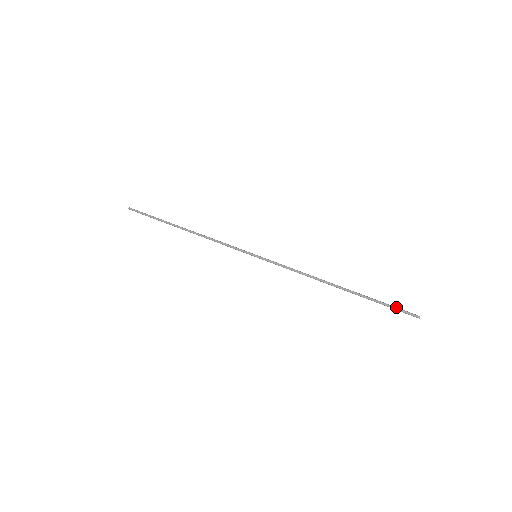
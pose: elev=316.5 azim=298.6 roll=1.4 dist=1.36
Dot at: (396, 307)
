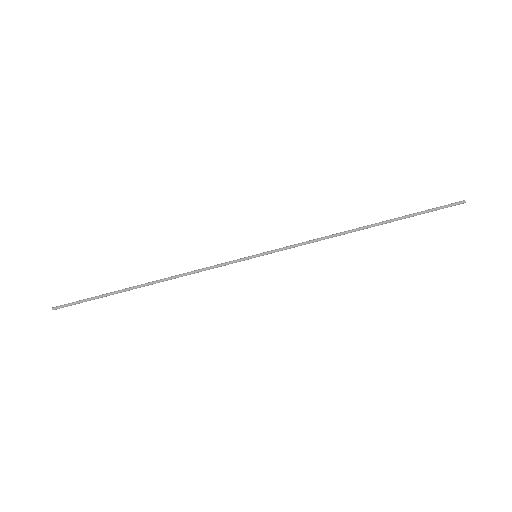
Dot at: (437, 207)
